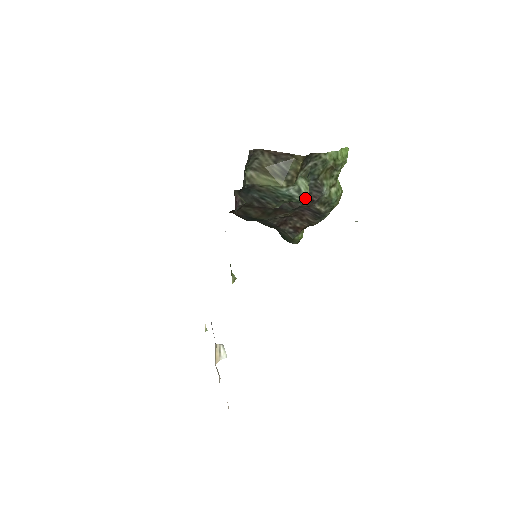
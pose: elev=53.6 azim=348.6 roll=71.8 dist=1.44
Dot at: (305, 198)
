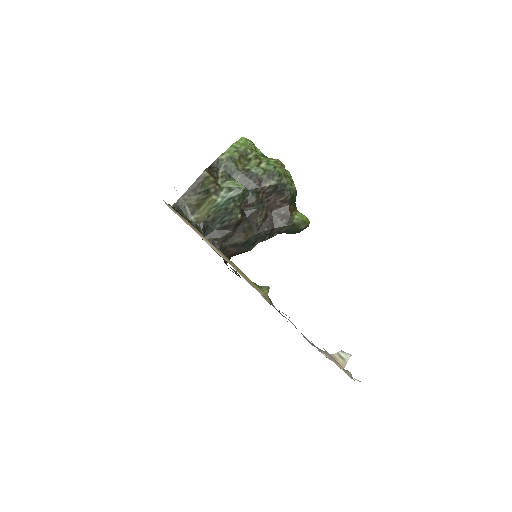
Dot at: (240, 188)
